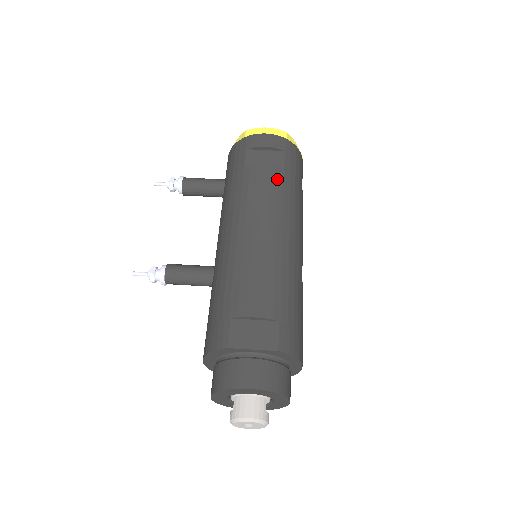
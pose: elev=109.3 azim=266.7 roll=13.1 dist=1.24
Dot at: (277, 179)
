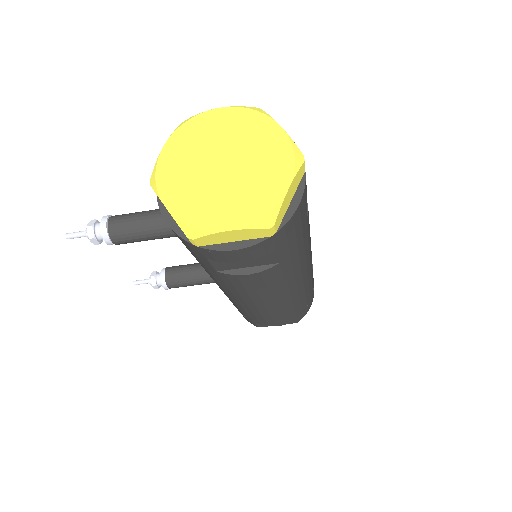
Dot at: (272, 277)
